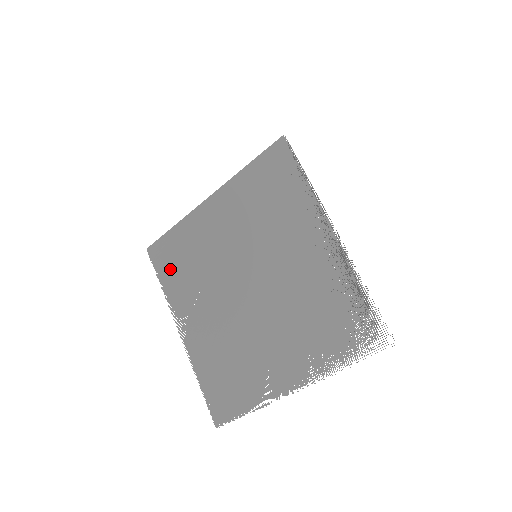
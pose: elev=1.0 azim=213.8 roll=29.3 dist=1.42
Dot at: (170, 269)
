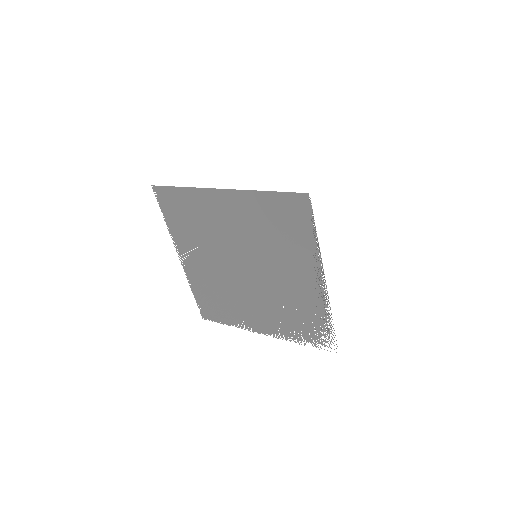
Dot at: (175, 215)
